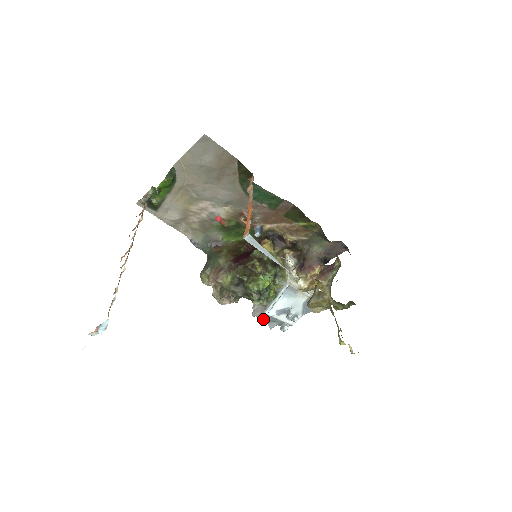
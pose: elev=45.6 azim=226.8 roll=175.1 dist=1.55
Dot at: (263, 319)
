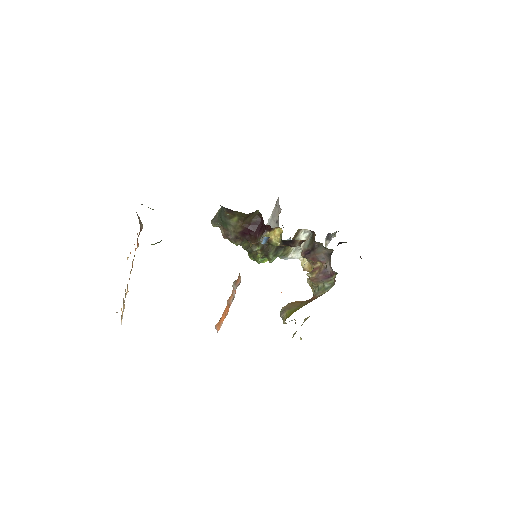
Dot at: occluded
